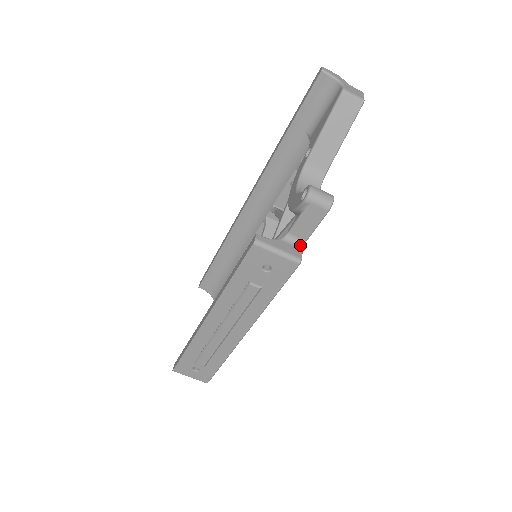
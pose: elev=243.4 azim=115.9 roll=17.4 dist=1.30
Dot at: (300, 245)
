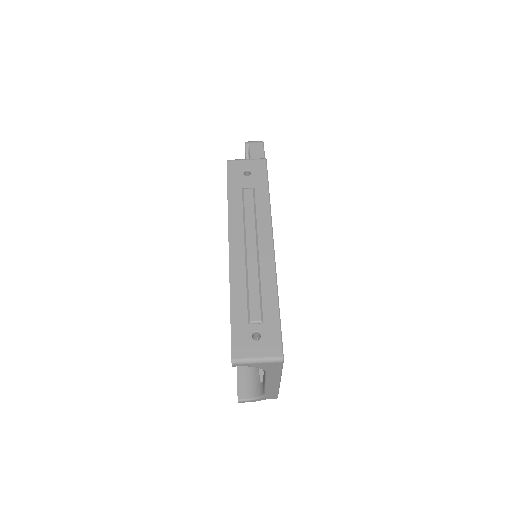
Dot at: occluded
